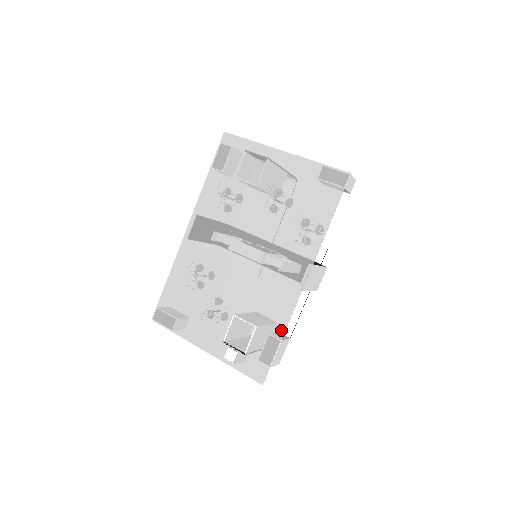
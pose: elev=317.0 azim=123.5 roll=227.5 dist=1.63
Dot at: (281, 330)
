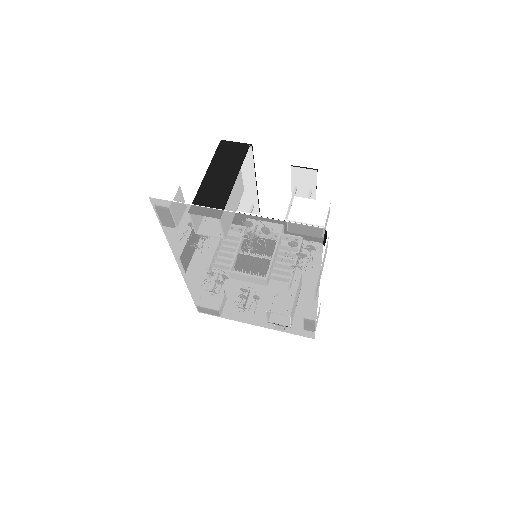
Dot at: (313, 318)
